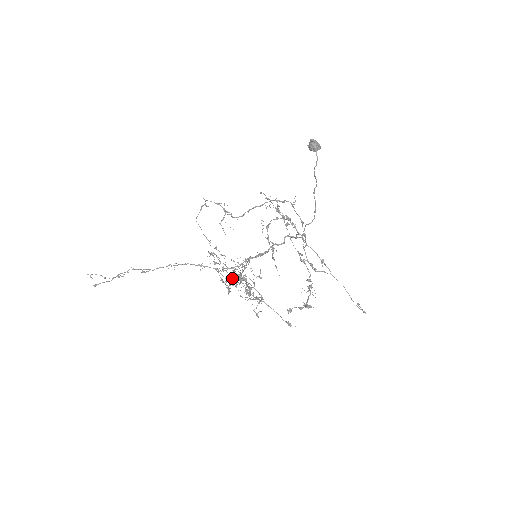
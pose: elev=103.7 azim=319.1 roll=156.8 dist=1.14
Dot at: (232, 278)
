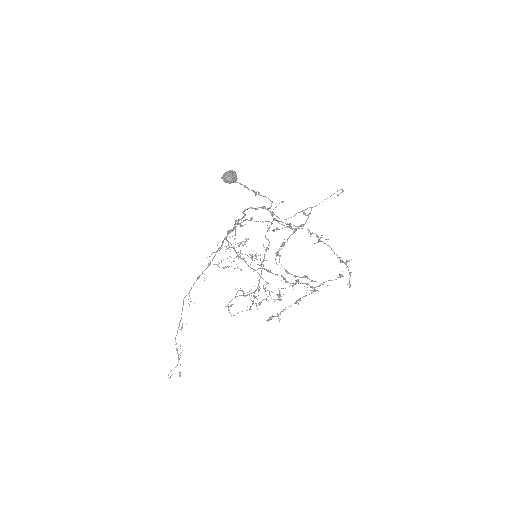
Dot at: (278, 297)
